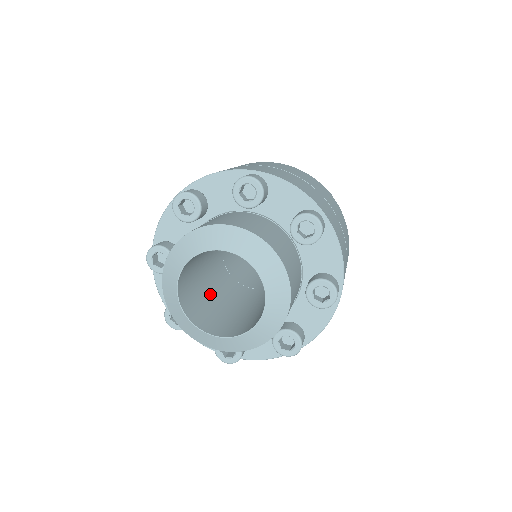
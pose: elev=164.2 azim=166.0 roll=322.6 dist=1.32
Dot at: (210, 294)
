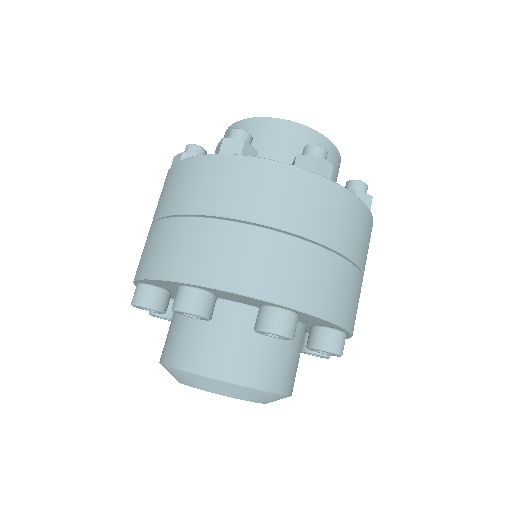
Dot at: occluded
